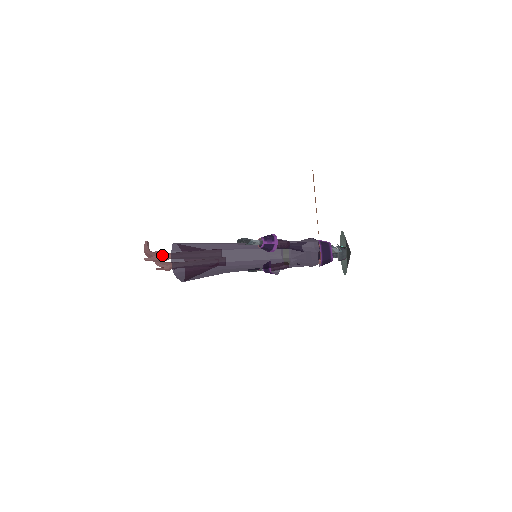
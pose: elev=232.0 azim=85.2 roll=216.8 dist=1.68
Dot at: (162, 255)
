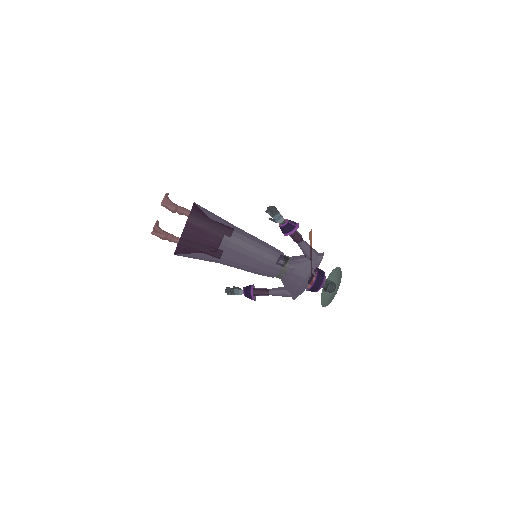
Dot at: (180, 206)
